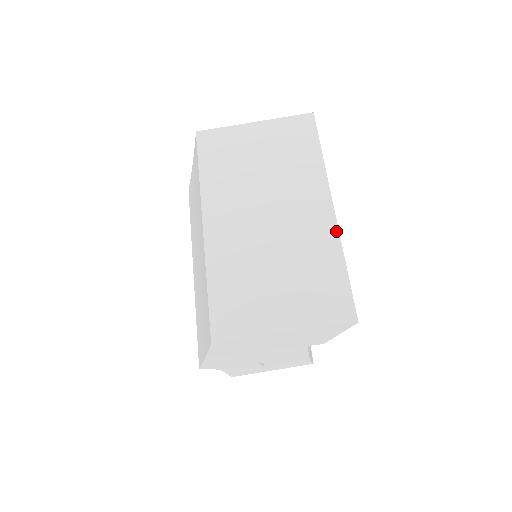
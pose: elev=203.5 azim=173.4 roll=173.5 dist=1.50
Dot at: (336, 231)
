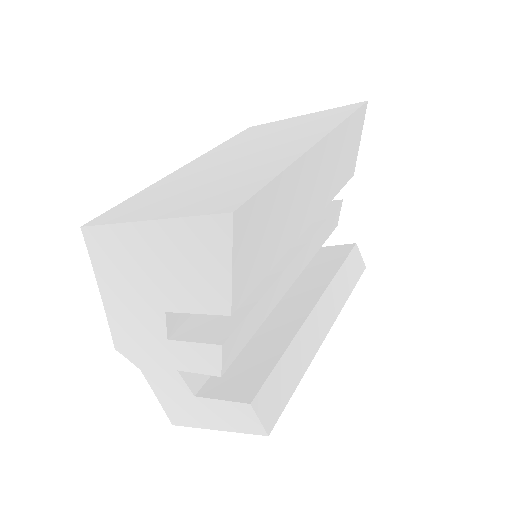
Dot at: (300, 154)
